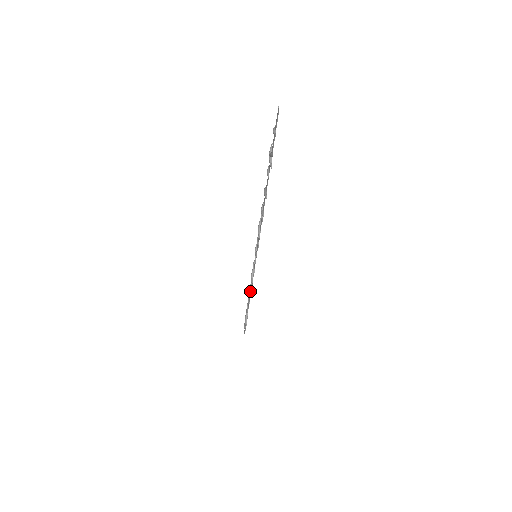
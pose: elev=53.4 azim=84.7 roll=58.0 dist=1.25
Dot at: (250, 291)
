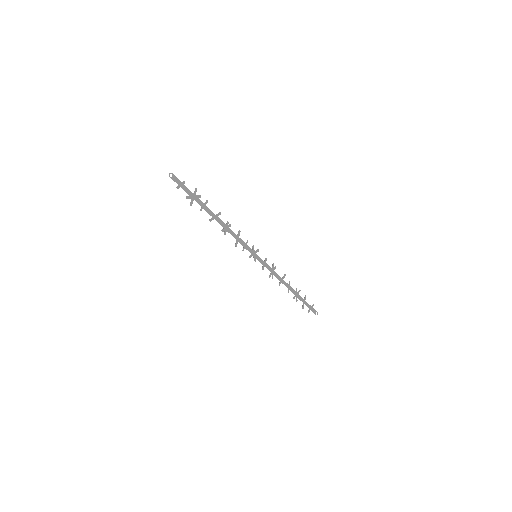
Dot at: (280, 281)
